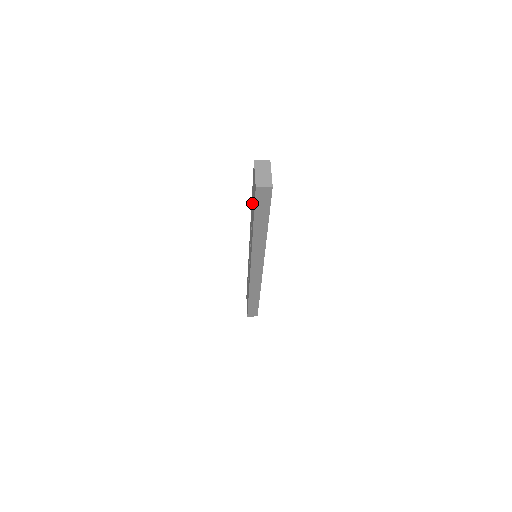
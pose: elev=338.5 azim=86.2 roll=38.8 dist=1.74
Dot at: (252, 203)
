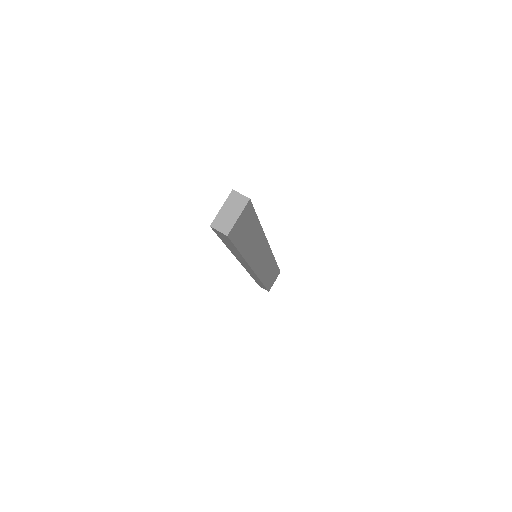
Dot at: occluded
